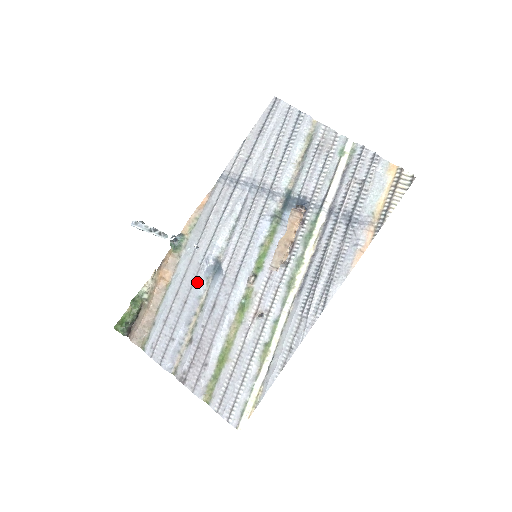
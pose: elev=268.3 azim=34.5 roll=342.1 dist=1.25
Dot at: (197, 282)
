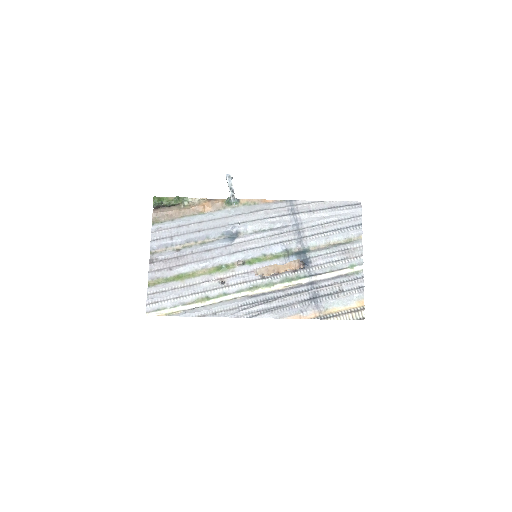
Dot at: (216, 230)
